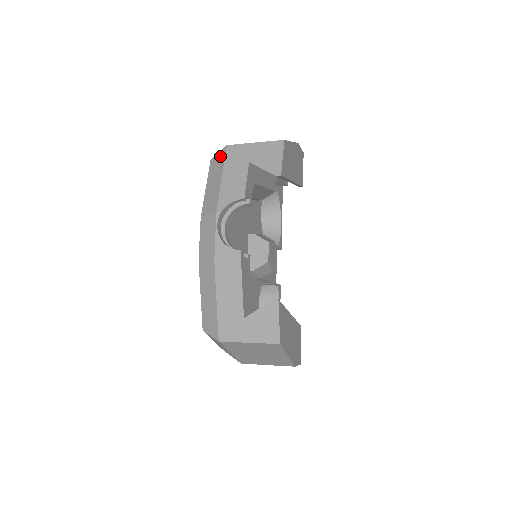
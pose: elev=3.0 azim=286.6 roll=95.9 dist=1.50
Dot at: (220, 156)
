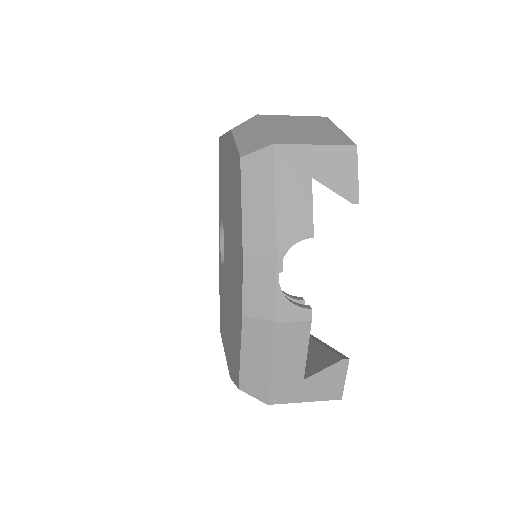
Dot at: (262, 159)
